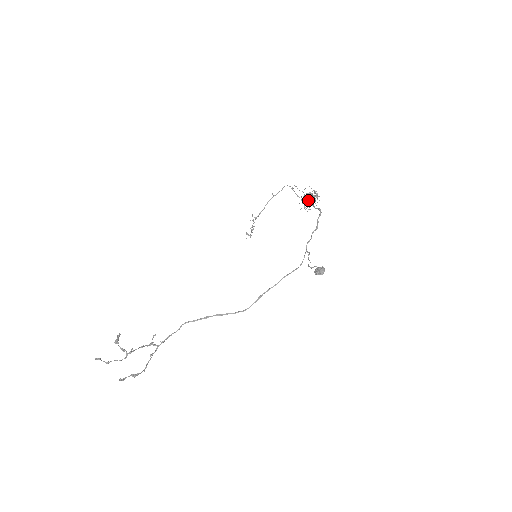
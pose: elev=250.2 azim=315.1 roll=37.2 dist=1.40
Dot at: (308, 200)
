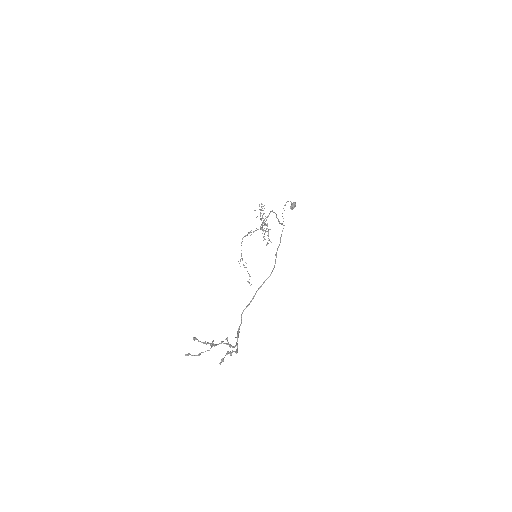
Dot at: (262, 222)
